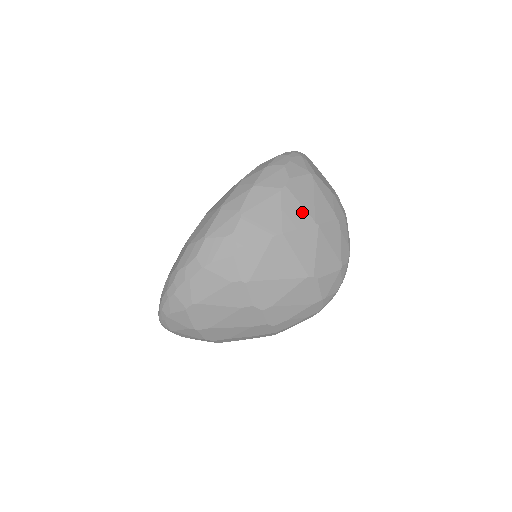
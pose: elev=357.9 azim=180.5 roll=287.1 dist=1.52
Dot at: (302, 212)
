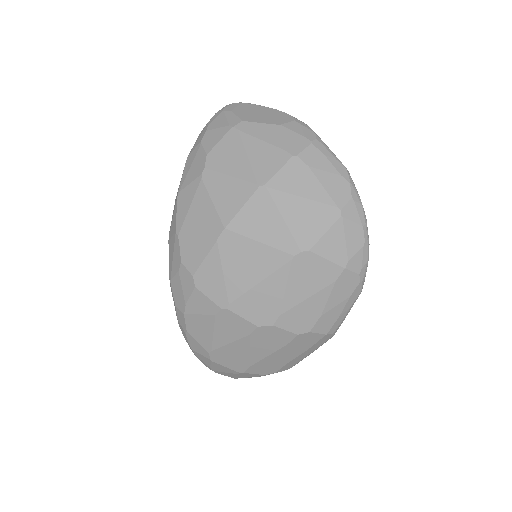
Dot at: (237, 185)
